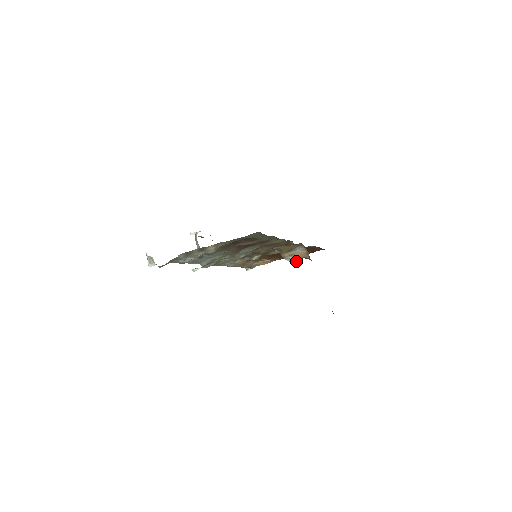
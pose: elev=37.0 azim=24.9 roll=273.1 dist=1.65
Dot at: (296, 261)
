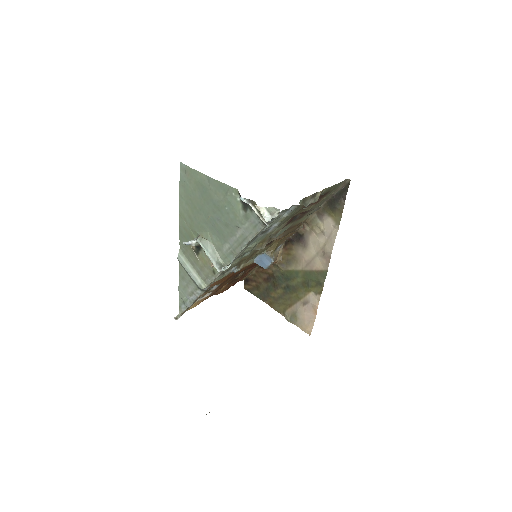
Dot at: occluded
